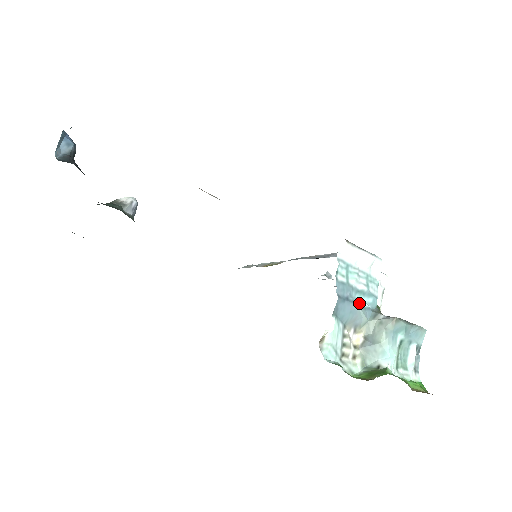
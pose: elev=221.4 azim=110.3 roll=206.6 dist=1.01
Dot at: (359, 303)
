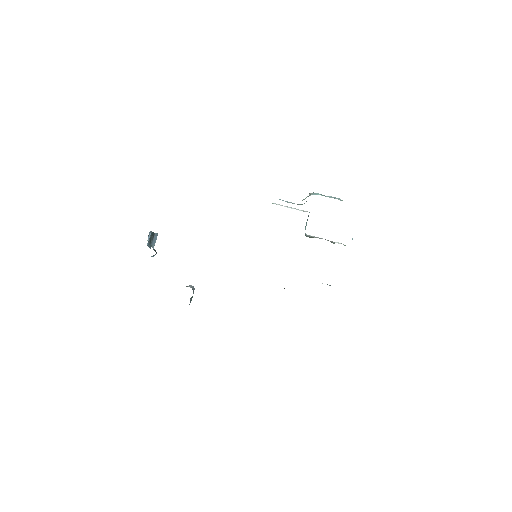
Dot at: occluded
